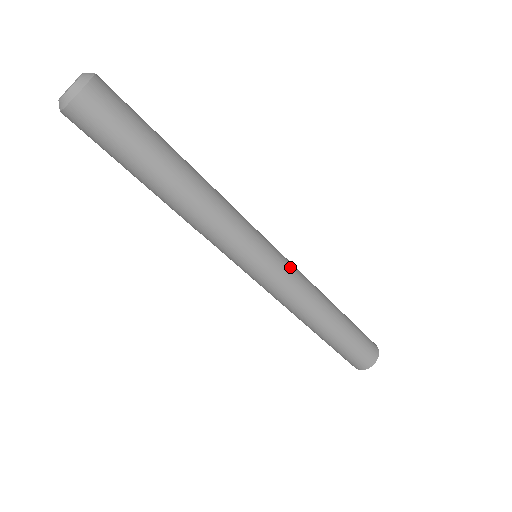
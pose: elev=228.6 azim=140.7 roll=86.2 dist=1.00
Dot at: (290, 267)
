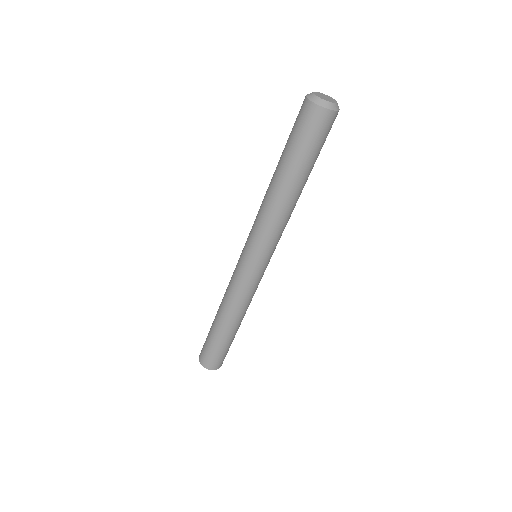
Dot at: (261, 278)
